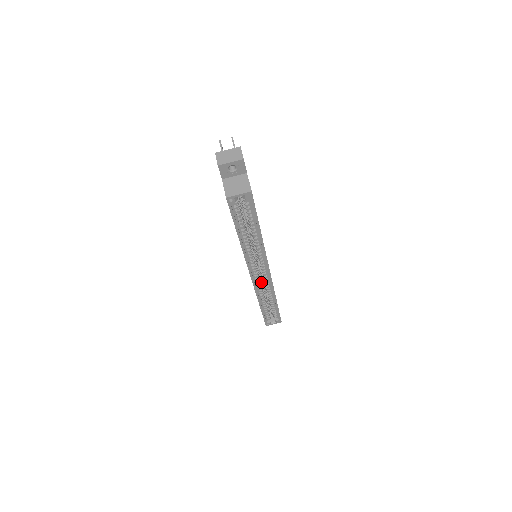
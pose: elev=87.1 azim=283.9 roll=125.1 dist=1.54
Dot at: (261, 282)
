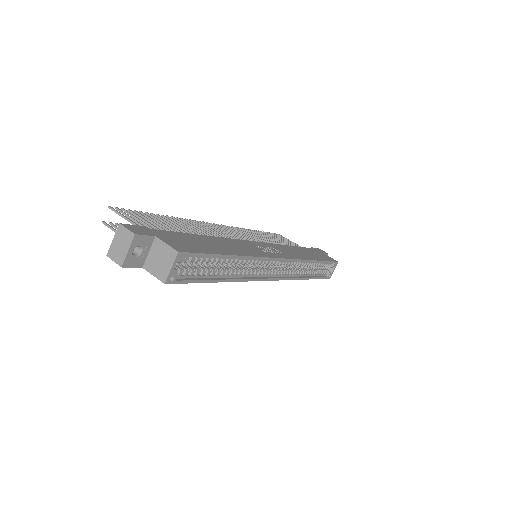
Dot at: (285, 267)
